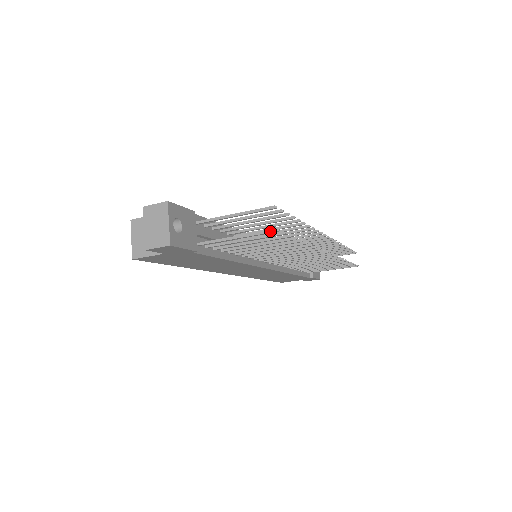
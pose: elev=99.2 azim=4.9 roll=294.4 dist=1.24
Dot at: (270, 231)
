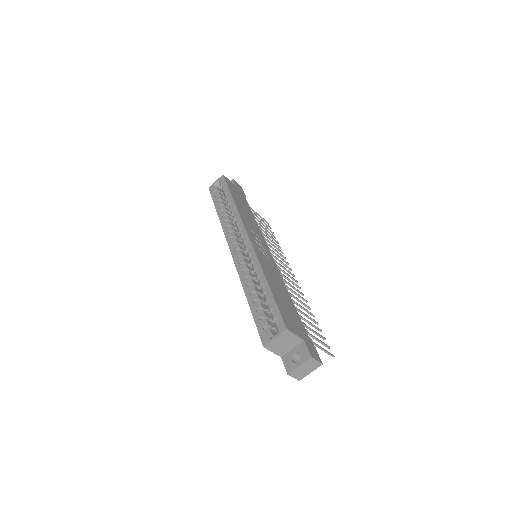
Dot at: occluded
